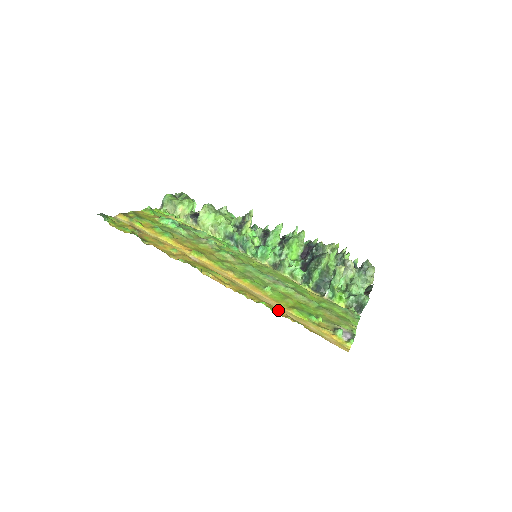
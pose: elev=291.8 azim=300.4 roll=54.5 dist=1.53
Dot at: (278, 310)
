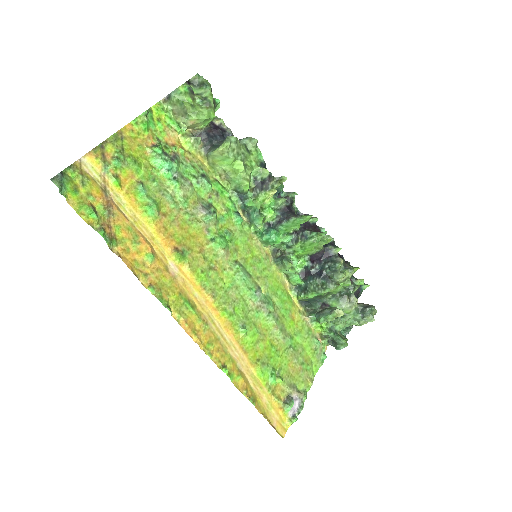
Dot at: (239, 376)
